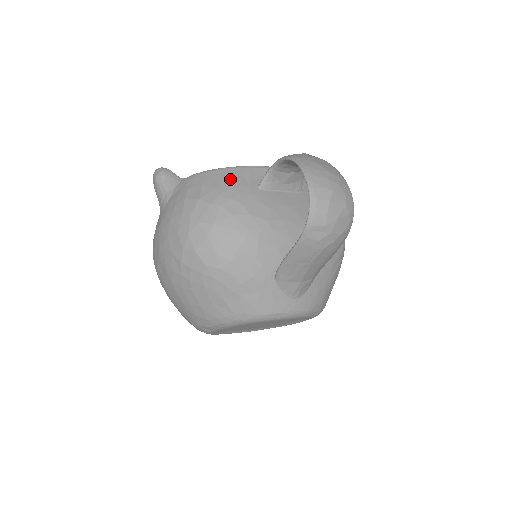
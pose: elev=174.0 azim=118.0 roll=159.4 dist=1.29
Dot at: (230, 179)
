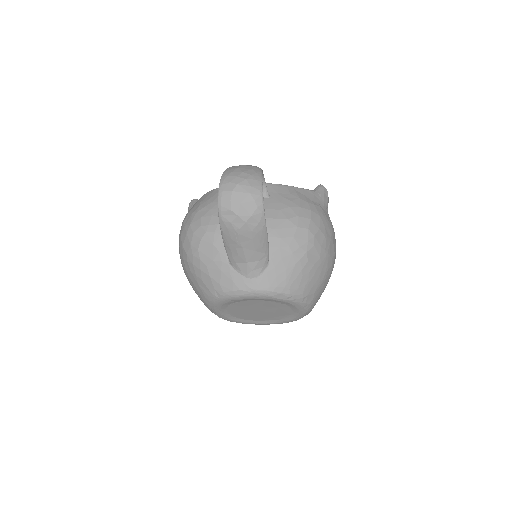
Dot at: (212, 195)
